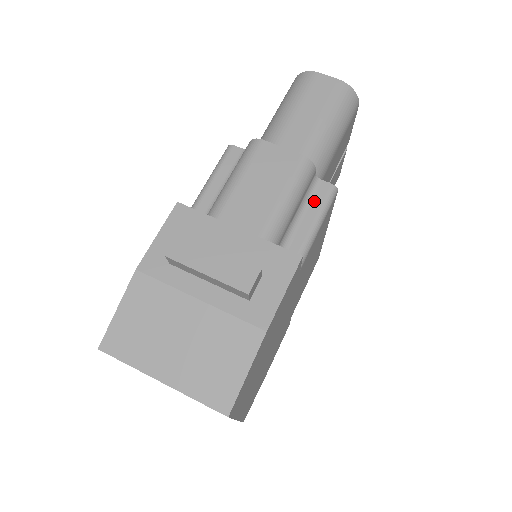
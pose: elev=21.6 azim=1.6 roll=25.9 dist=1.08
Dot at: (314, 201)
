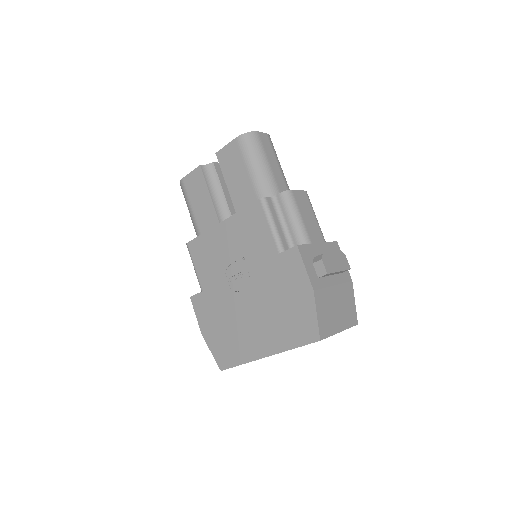
Dot at: occluded
